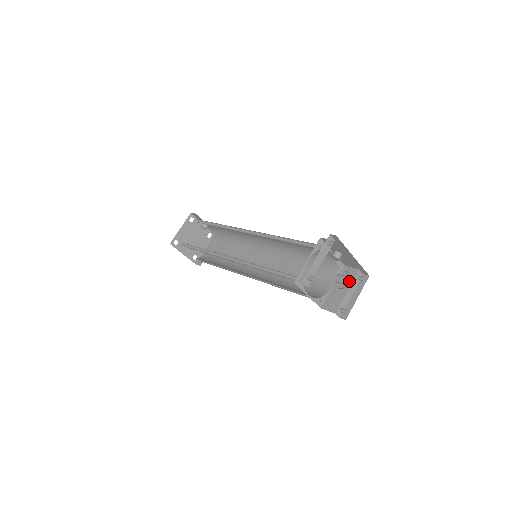
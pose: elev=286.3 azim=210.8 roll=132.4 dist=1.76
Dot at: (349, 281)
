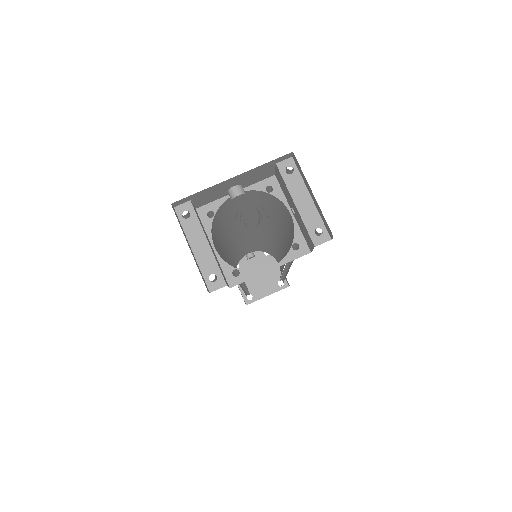
Dot at: occluded
